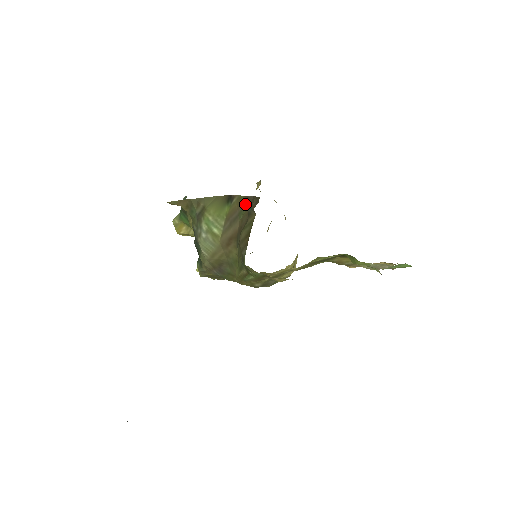
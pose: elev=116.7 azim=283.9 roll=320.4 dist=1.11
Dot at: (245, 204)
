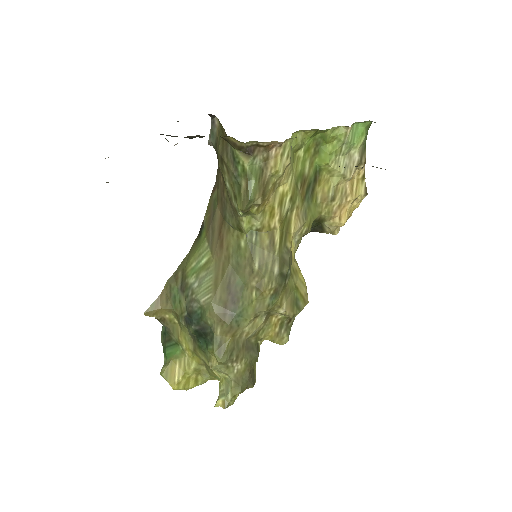
Dot at: (213, 195)
